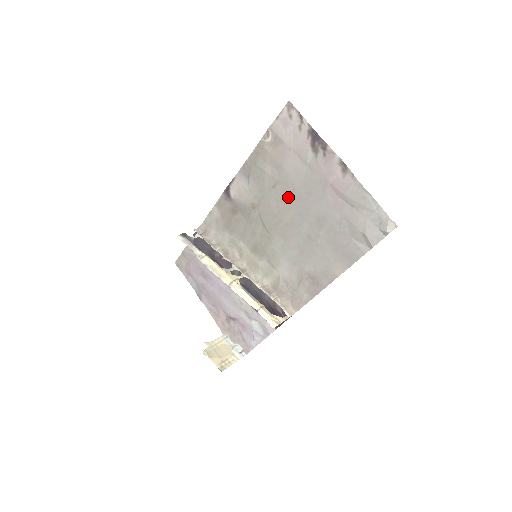
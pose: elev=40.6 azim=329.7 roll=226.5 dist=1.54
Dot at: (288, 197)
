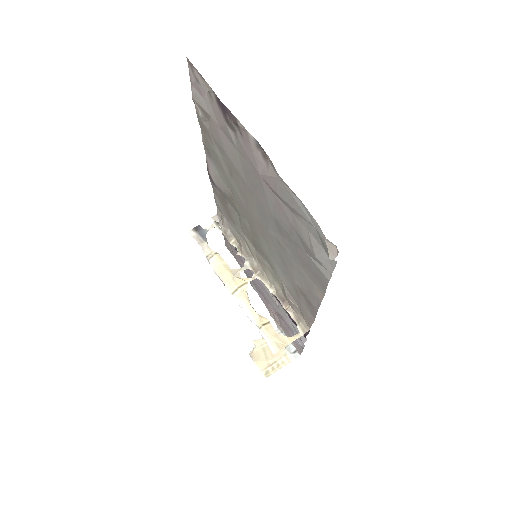
Dot at: (244, 190)
